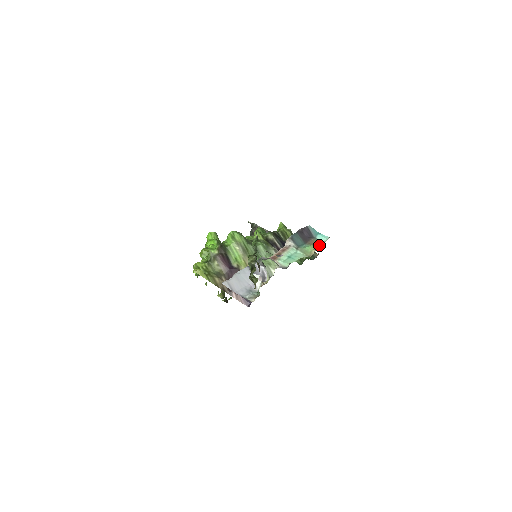
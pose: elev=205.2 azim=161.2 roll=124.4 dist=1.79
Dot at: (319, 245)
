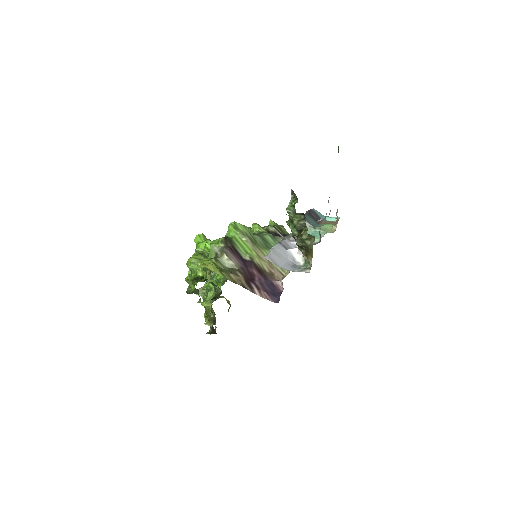
Dot at: (335, 223)
